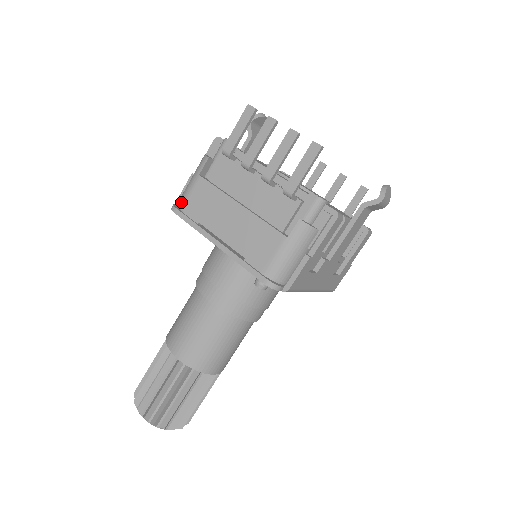
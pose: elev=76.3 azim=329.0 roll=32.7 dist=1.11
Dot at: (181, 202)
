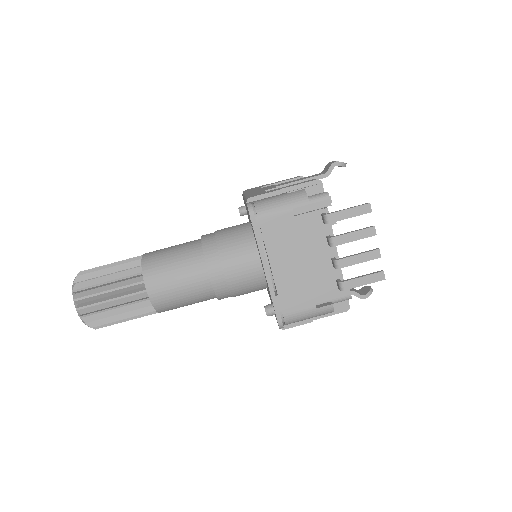
Dot at: (262, 213)
